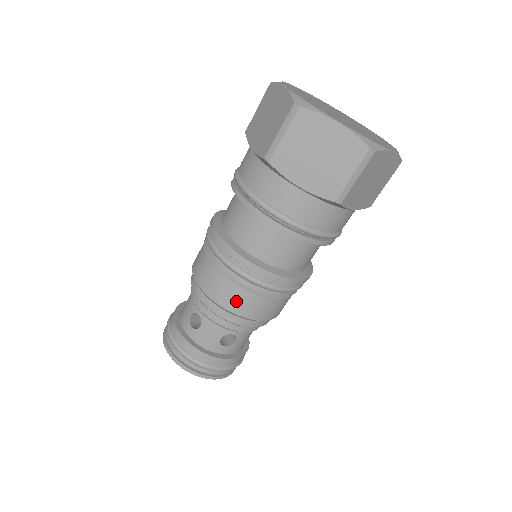
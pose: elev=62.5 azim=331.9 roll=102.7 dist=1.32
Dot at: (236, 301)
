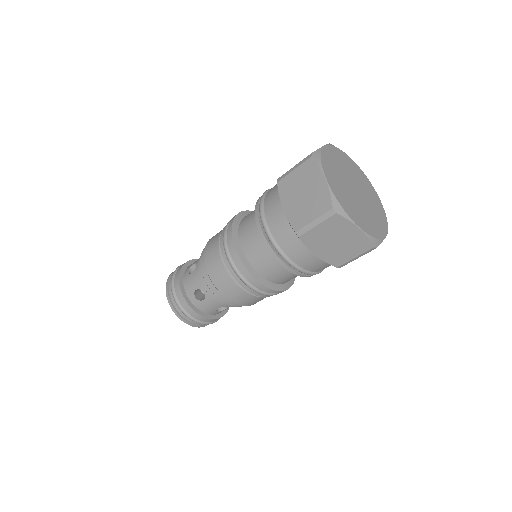
Dot at: (240, 298)
